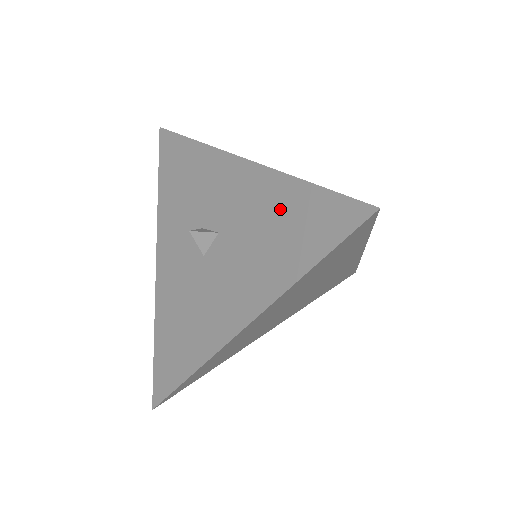
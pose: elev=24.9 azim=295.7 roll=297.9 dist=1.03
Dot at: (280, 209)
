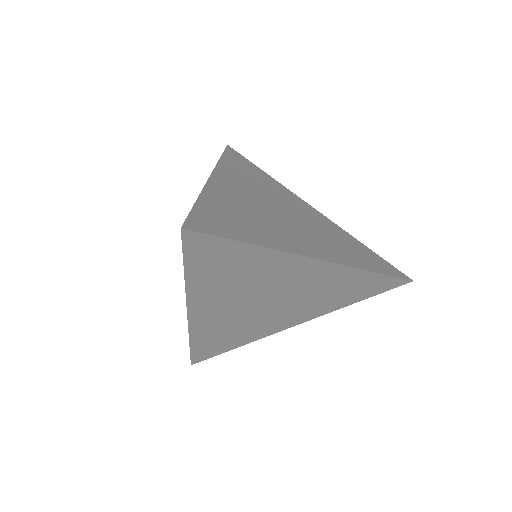
Dot at: occluded
